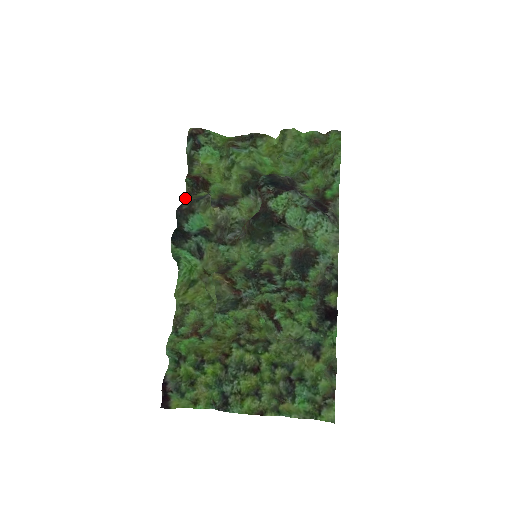
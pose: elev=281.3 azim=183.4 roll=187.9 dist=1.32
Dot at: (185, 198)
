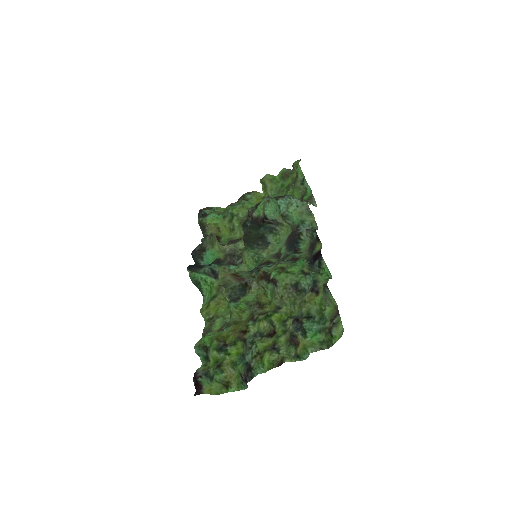
Dot at: occluded
